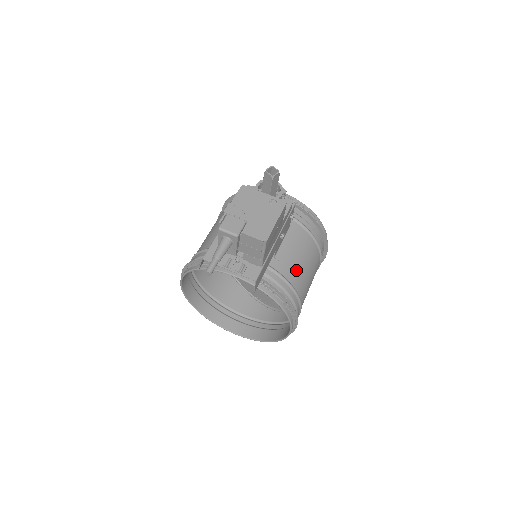
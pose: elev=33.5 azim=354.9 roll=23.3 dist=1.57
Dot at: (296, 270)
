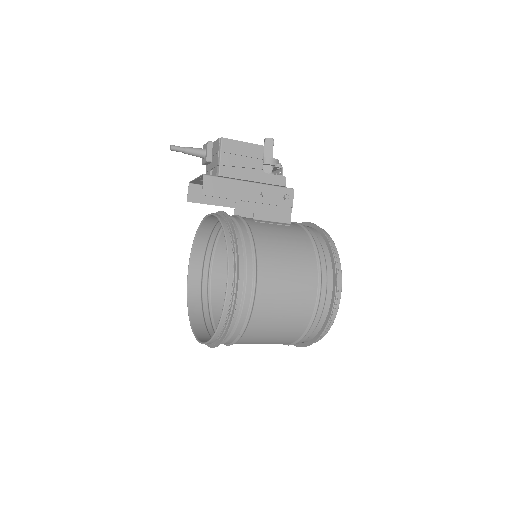
Dot at: (268, 235)
